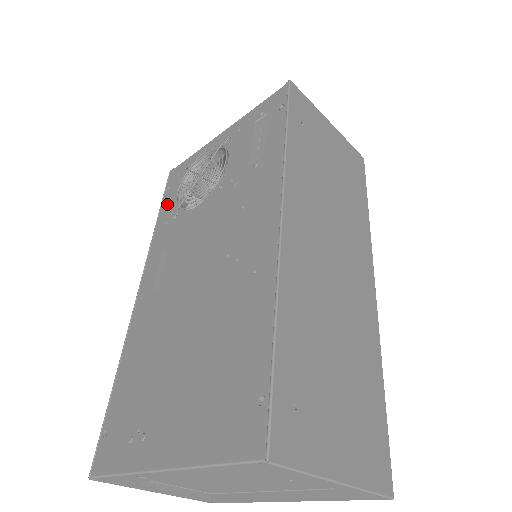
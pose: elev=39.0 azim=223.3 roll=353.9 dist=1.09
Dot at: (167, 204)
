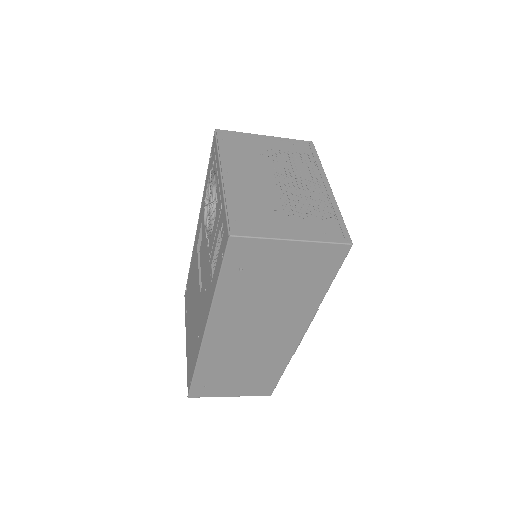
Dot at: (208, 177)
